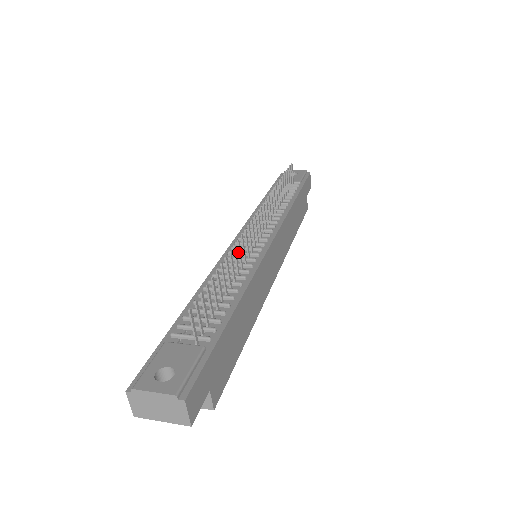
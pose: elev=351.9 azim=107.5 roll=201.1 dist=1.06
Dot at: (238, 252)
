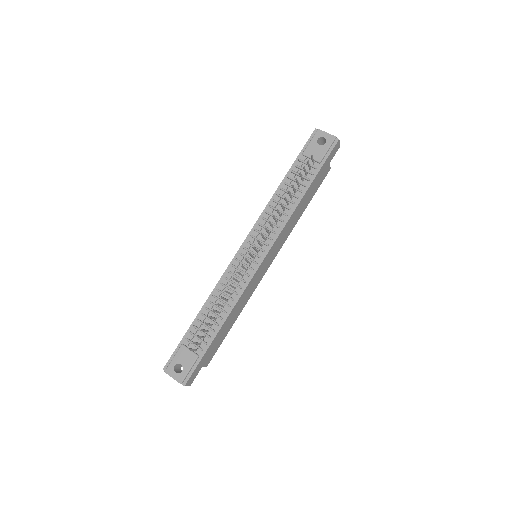
Dot at: (237, 269)
